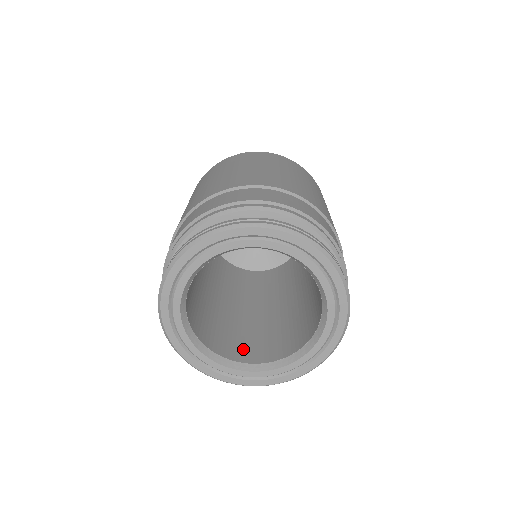
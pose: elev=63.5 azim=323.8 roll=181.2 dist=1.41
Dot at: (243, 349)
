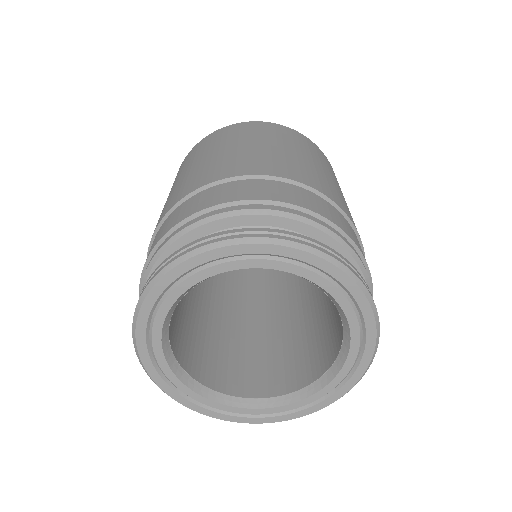
Dot at: (185, 346)
